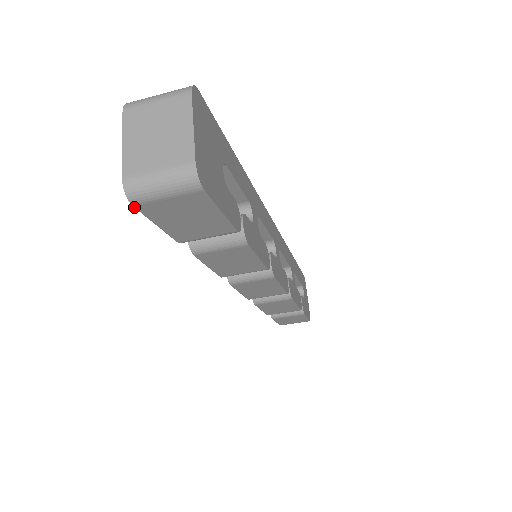
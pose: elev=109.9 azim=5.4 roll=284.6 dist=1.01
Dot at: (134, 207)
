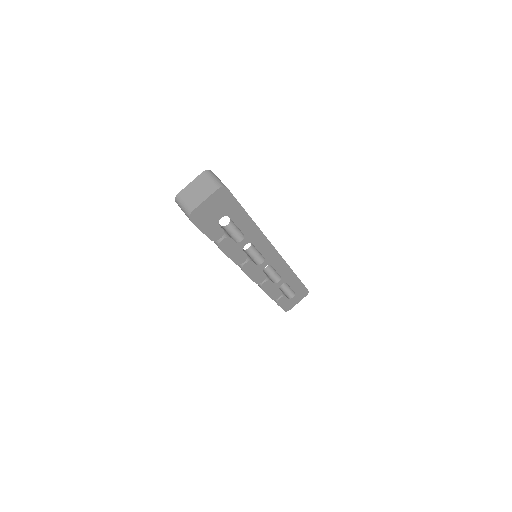
Dot at: occluded
